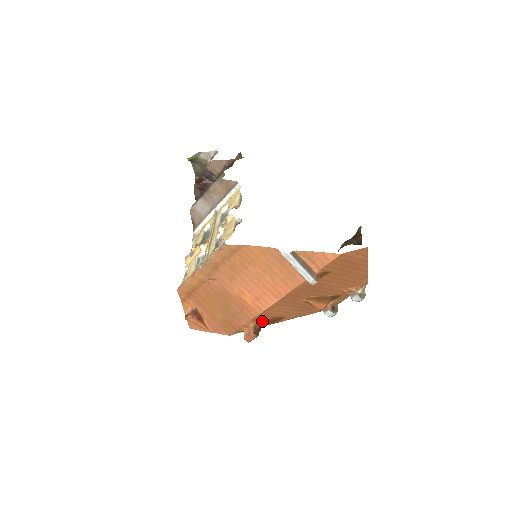
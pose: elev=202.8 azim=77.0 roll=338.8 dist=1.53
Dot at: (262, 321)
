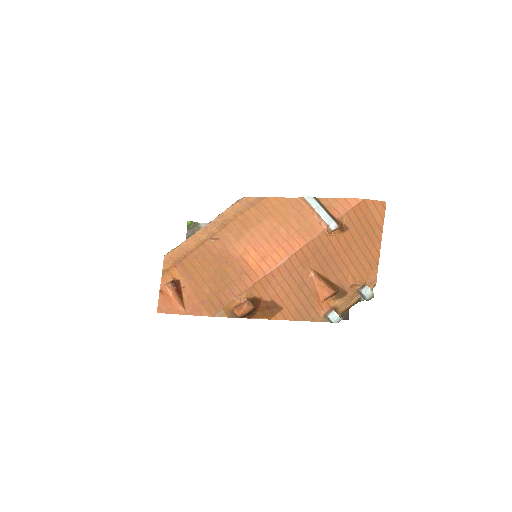
Dot at: (258, 298)
